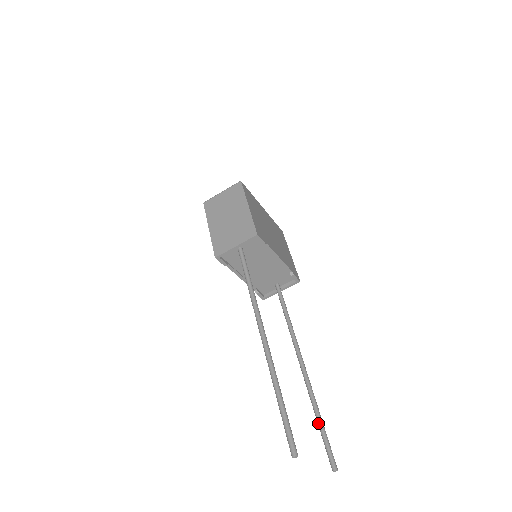
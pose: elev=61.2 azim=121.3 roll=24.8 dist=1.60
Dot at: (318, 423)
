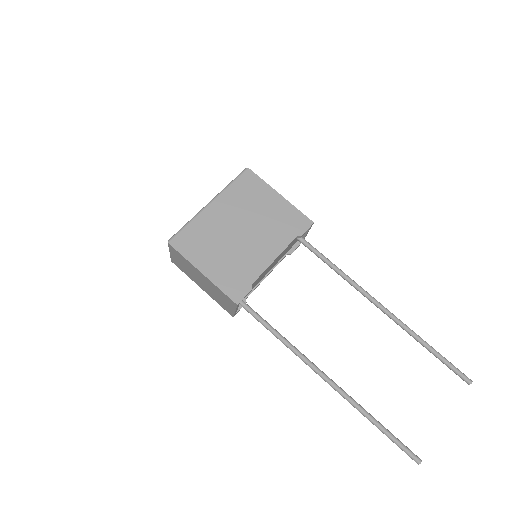
Dot at: occluded
